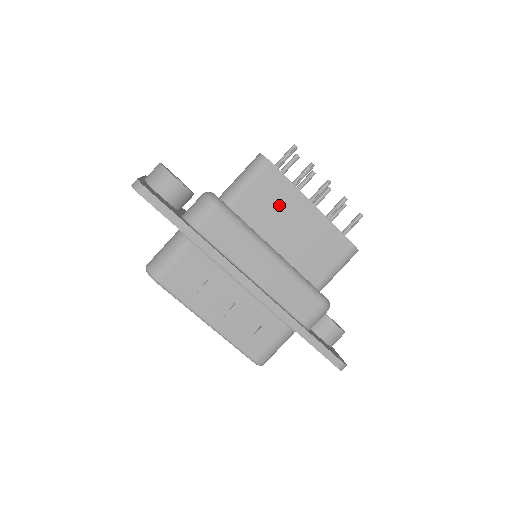
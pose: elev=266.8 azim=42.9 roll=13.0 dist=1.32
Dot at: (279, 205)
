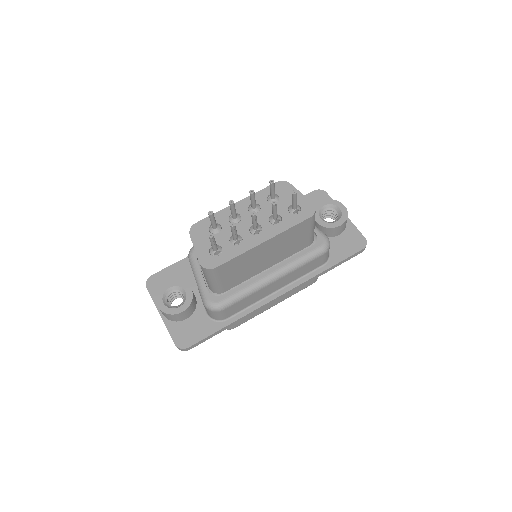
Dot at: (245, 264)
